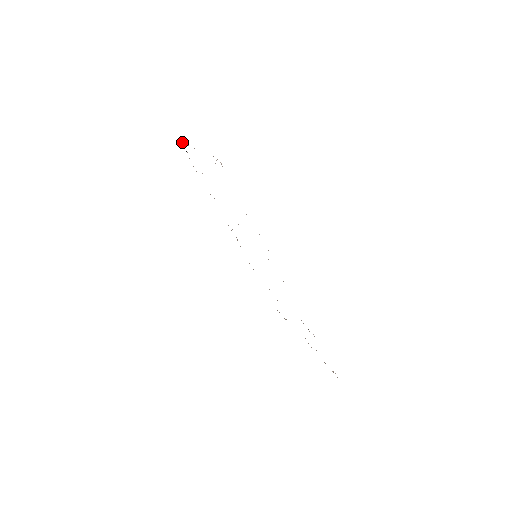
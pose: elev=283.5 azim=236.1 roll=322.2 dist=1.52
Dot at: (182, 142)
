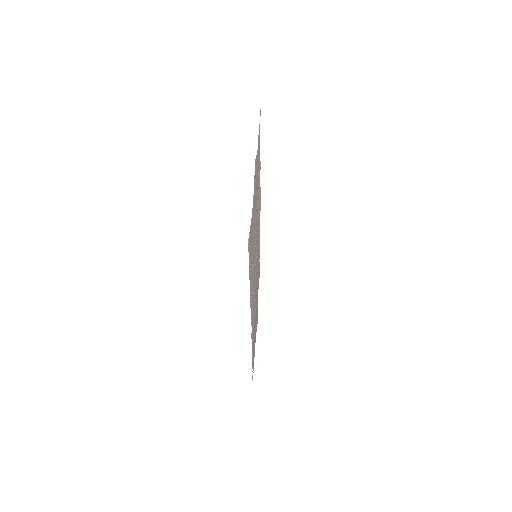
Dot at: occluded
